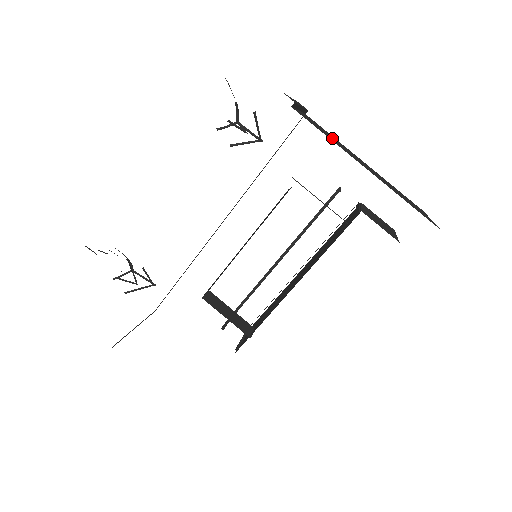
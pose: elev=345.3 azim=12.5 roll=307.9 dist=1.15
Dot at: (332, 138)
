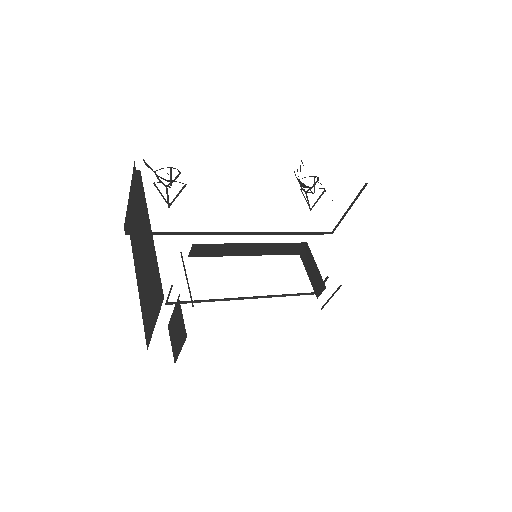
Dot at: occluded
